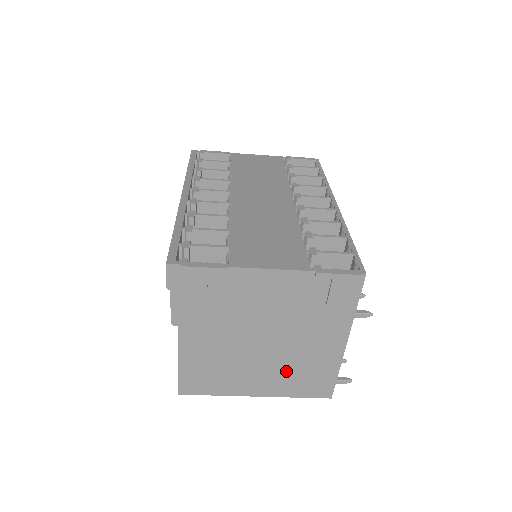
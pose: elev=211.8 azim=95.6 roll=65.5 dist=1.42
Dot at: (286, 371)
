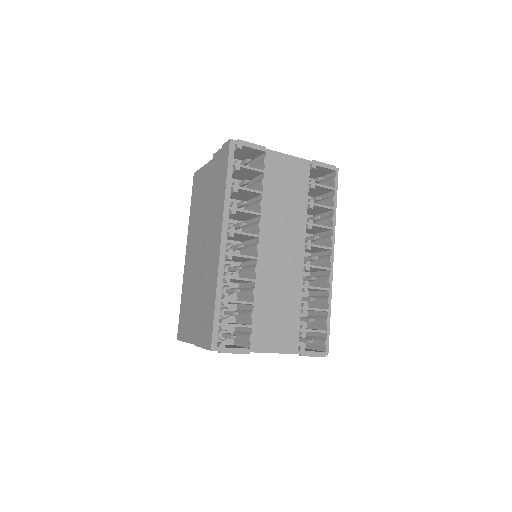
Dot at: occluded
